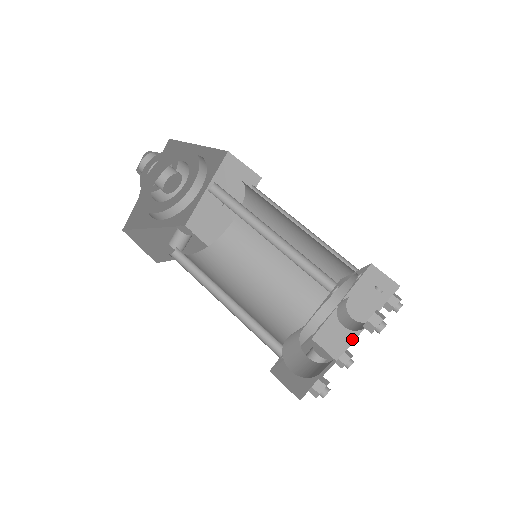
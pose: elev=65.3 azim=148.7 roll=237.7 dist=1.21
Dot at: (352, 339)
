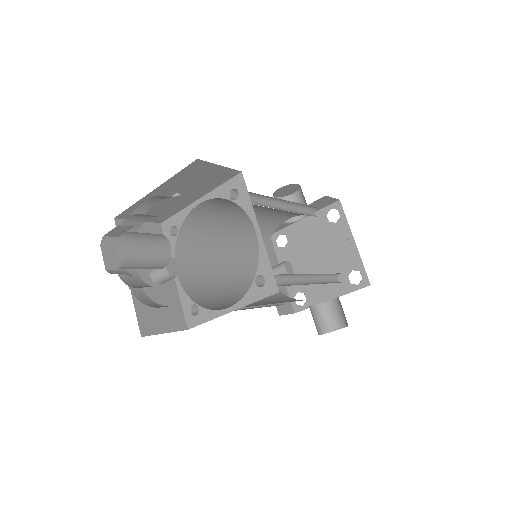
Dot at: (288, 226)
